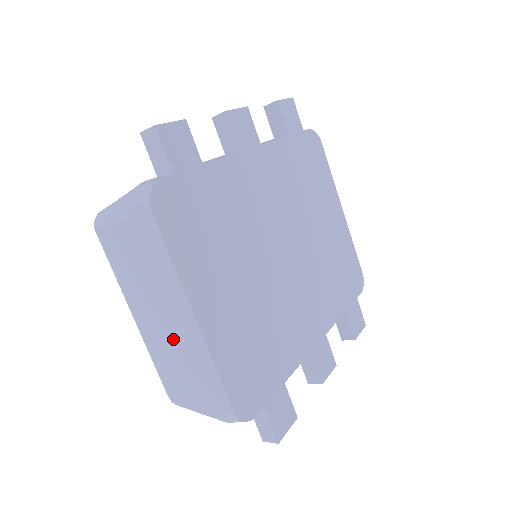
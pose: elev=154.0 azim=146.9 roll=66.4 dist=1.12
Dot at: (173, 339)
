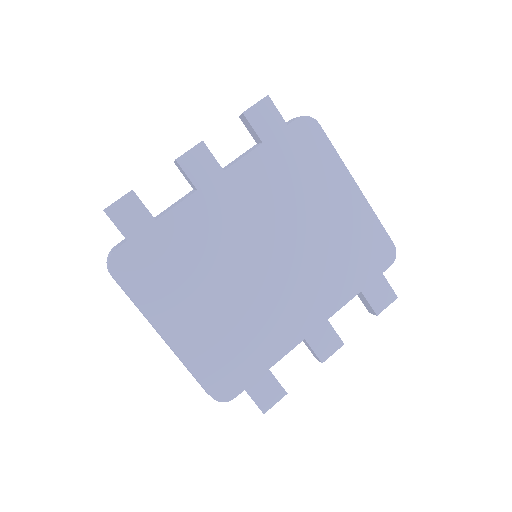
Dot at: occluded
